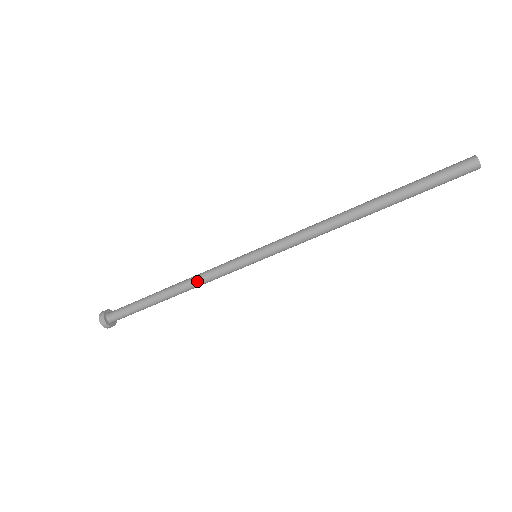
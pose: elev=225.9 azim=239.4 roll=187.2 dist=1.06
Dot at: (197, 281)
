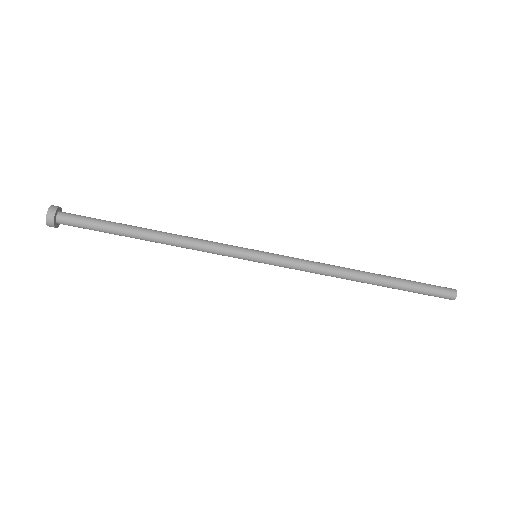
Dot at: (187, 246)
